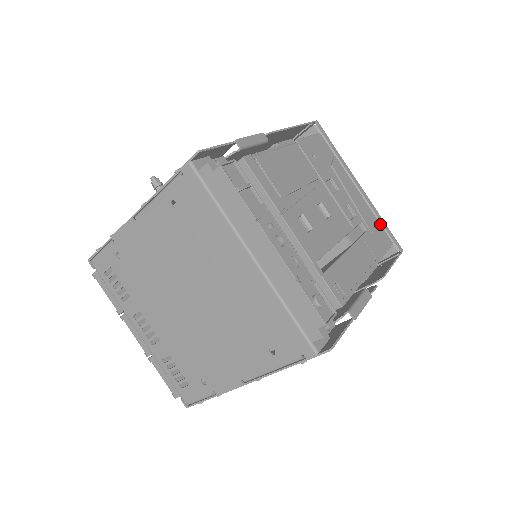
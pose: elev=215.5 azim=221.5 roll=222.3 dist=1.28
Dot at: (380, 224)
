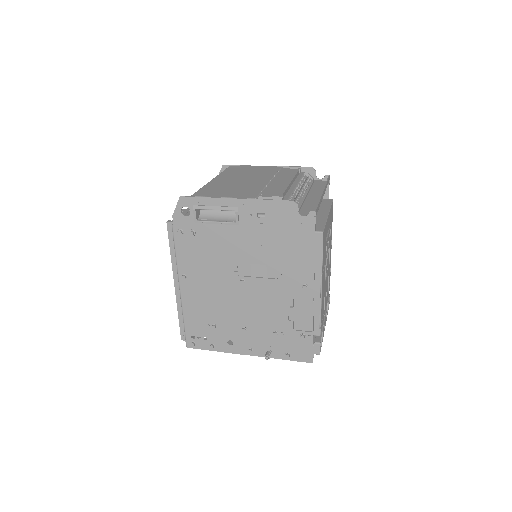
Dot at: occluded
